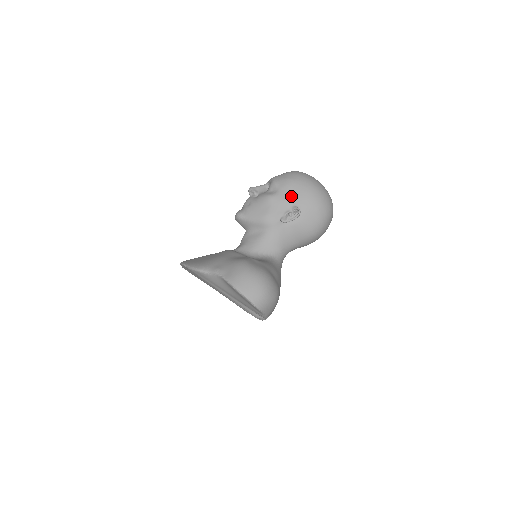
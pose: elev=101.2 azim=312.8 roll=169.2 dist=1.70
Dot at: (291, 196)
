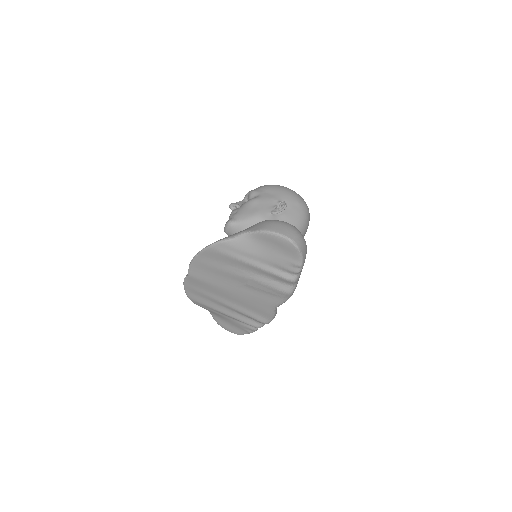
Dot at: (273, 195)
